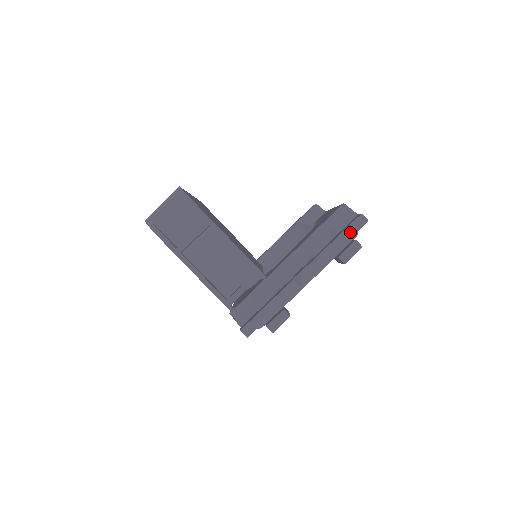
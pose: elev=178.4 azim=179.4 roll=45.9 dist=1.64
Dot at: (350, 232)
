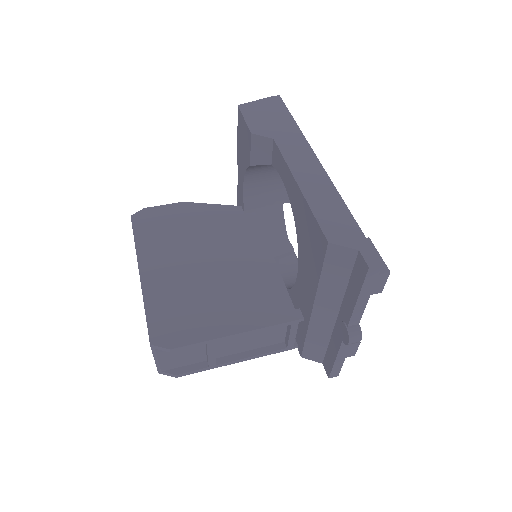
Dot at: (369, 285)
